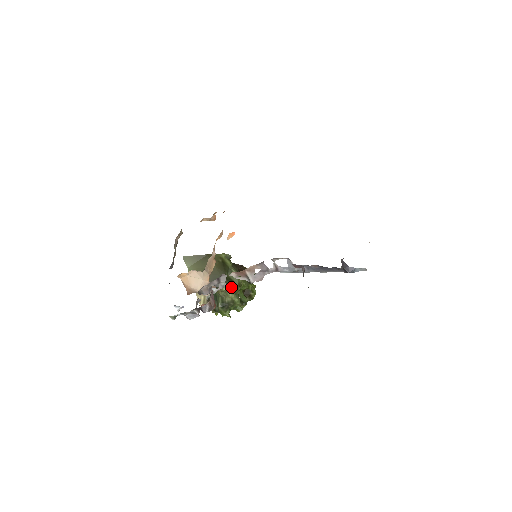
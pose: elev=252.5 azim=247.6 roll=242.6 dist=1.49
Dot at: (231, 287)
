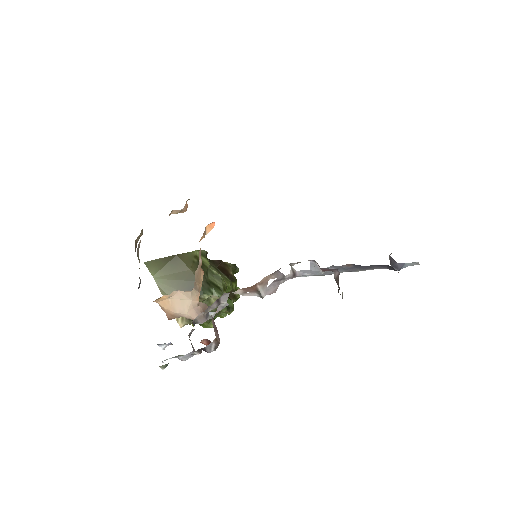
Dot at: (215, 293)
